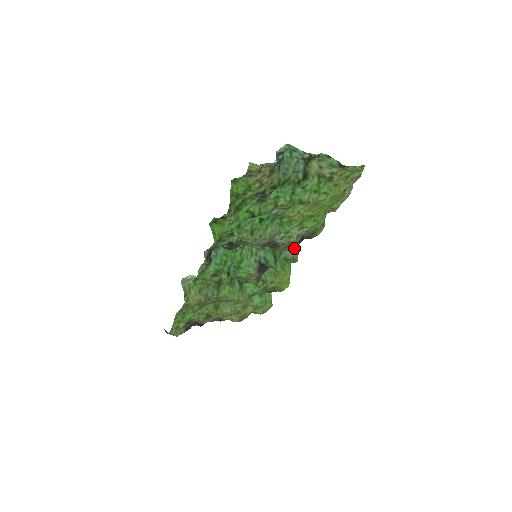
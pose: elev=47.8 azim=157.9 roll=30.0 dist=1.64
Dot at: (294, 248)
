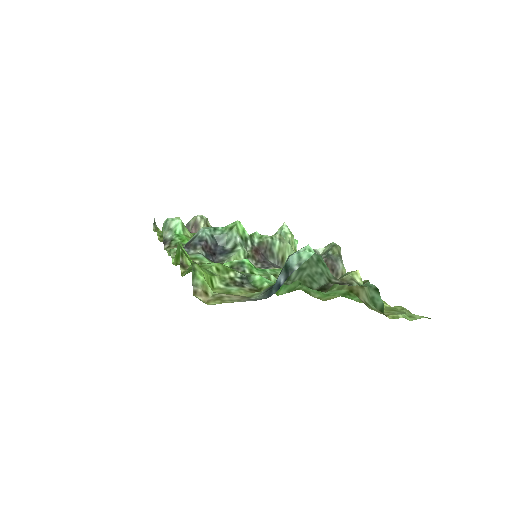
Dot at: occluded
